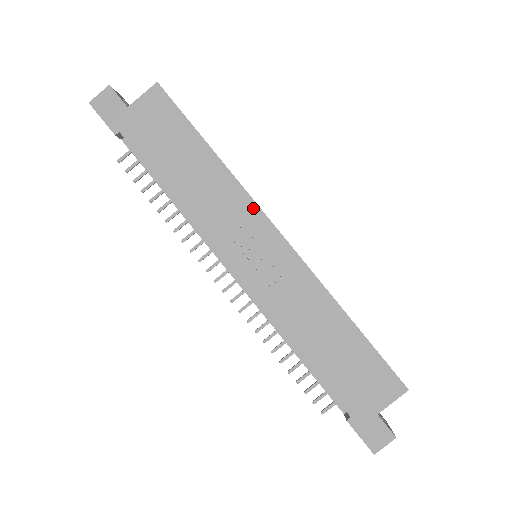
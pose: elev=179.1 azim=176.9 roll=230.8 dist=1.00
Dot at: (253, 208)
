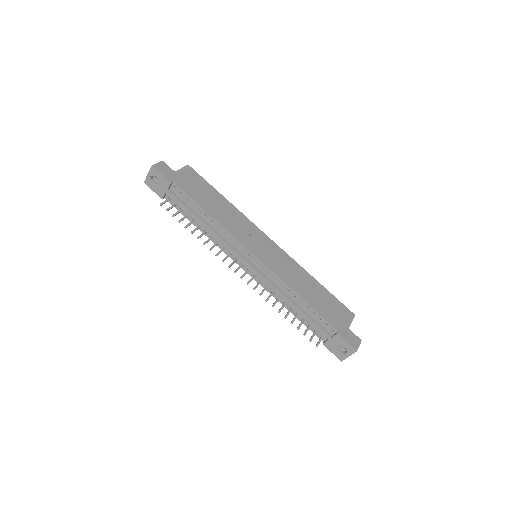
Dot at: (254, 226)
